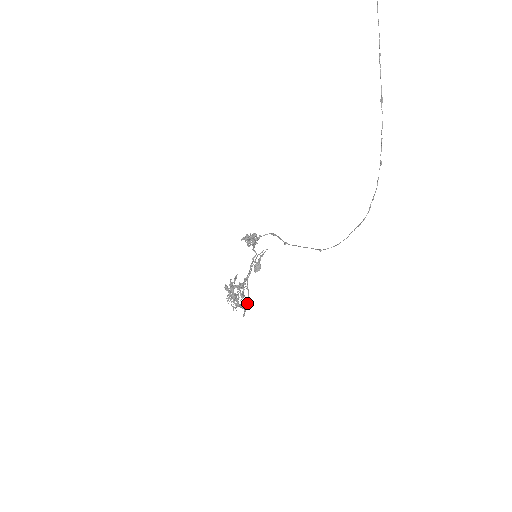
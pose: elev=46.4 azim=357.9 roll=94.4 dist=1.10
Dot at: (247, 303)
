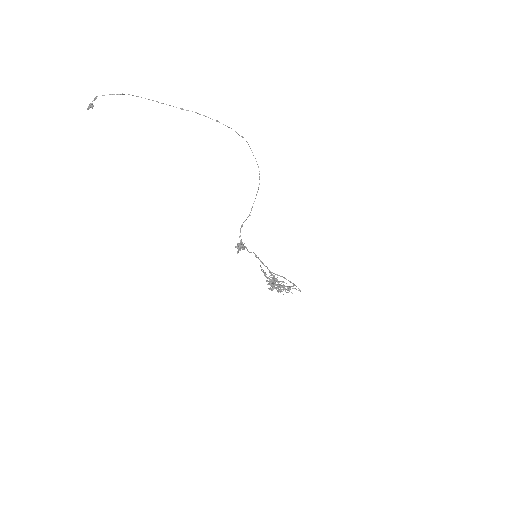
Dot at: occluded
